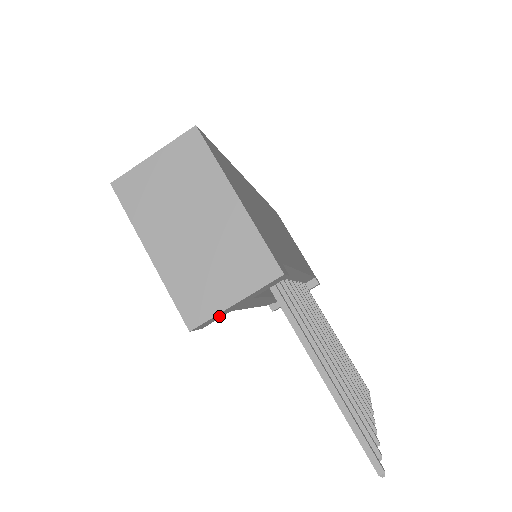
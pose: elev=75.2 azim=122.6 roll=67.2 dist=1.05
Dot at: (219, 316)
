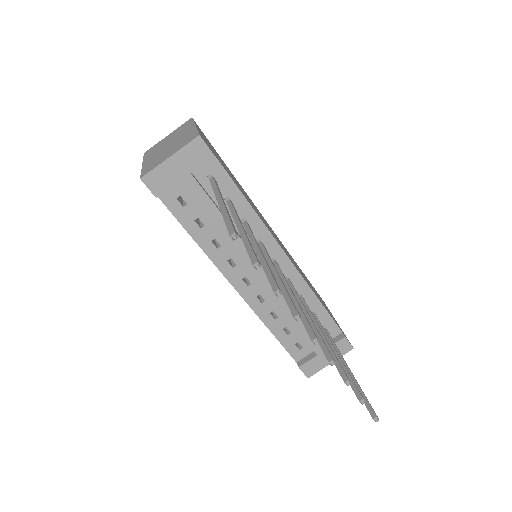
Dot at: (164, 179)
